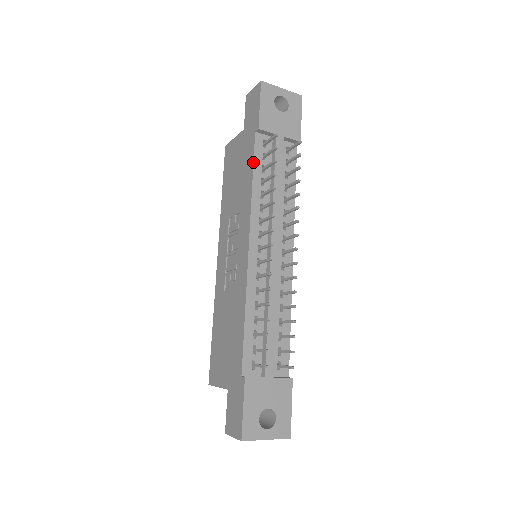
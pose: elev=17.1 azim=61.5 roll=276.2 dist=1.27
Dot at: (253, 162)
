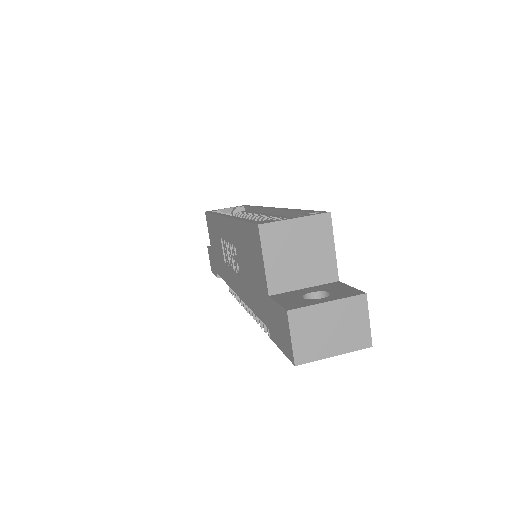
Dot at: occluded
